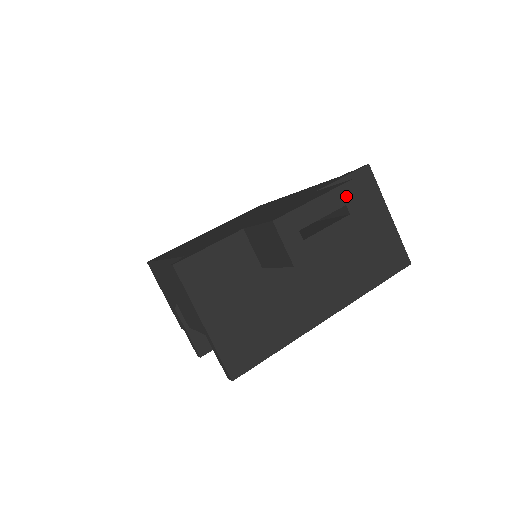
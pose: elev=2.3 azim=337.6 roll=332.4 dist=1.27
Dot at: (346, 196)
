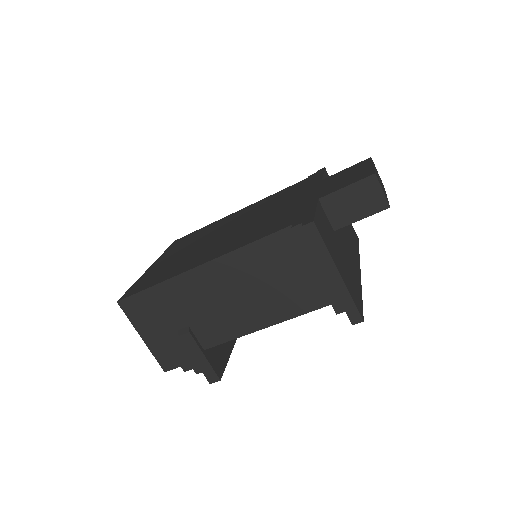
Dot at: (375, 167)
